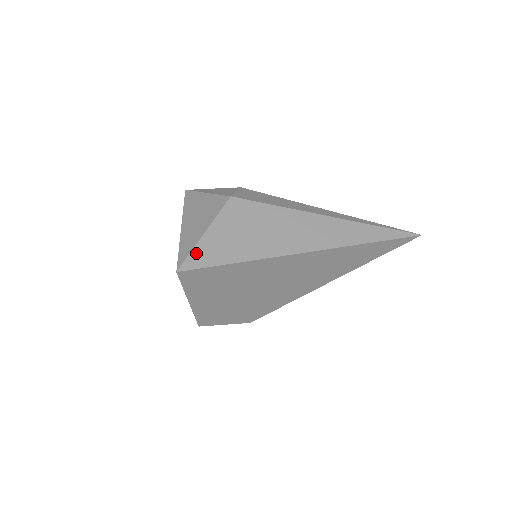
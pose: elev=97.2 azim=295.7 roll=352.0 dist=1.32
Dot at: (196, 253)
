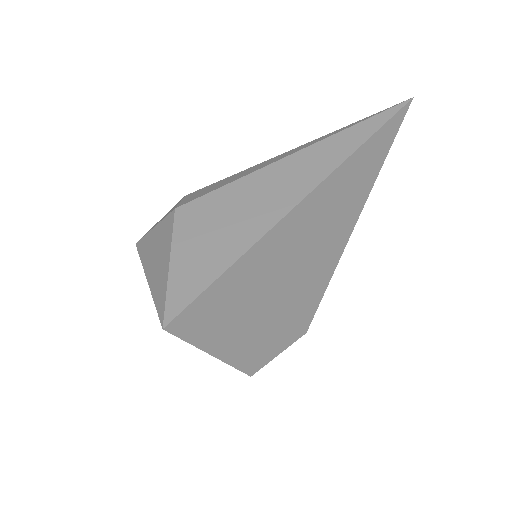
Dot at: (173, 293)
